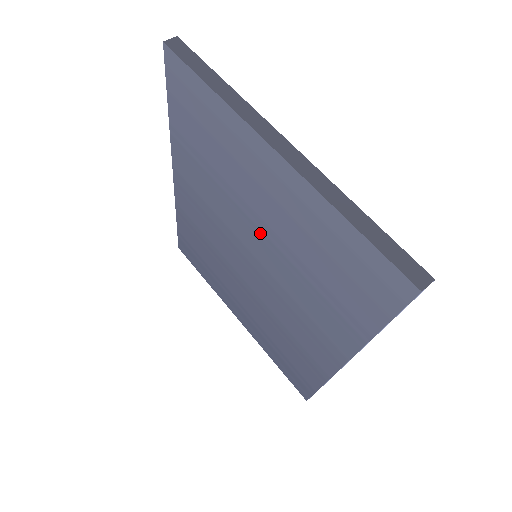
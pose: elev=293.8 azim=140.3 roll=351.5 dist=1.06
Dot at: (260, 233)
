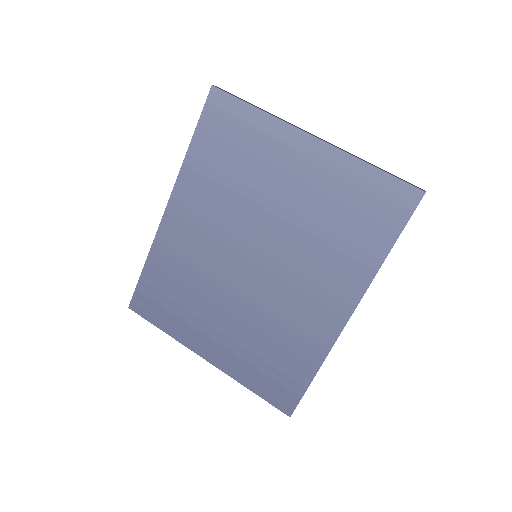
Dot at: (276, 219)
